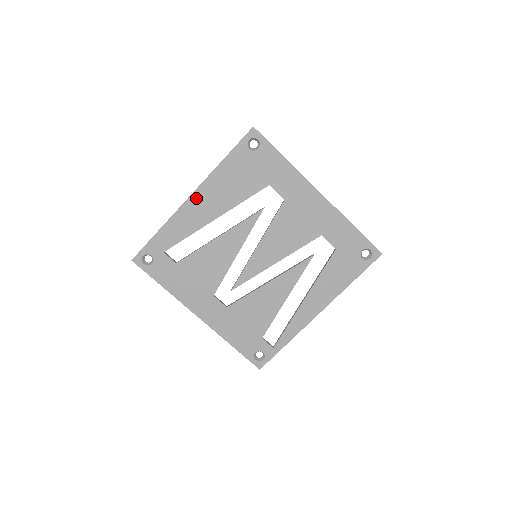
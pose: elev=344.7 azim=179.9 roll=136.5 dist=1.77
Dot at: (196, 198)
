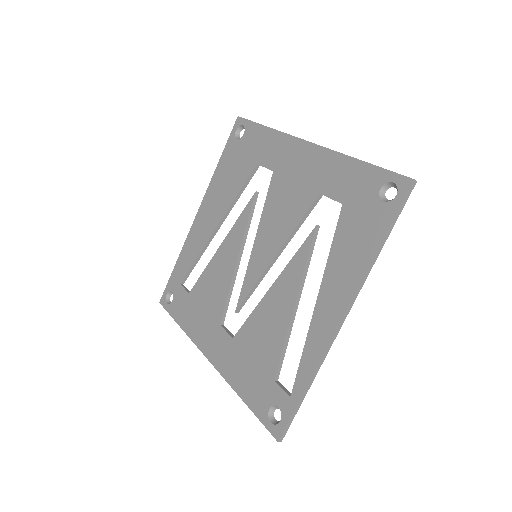
Dot at: (201, 213)
